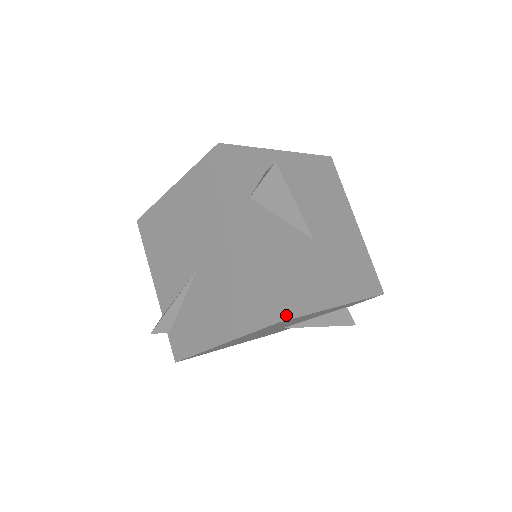
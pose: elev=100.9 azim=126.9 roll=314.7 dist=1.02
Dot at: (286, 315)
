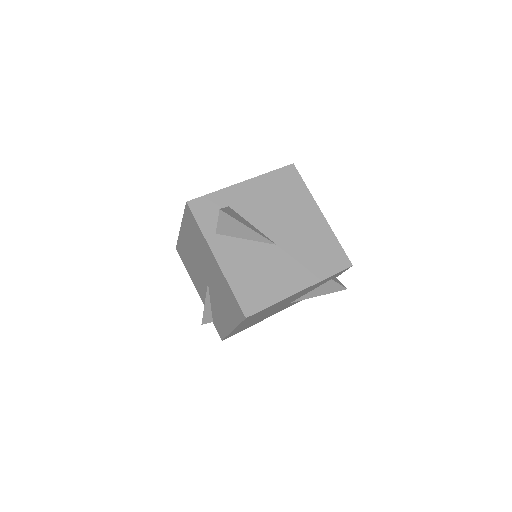
Dot at: (253, 311)
